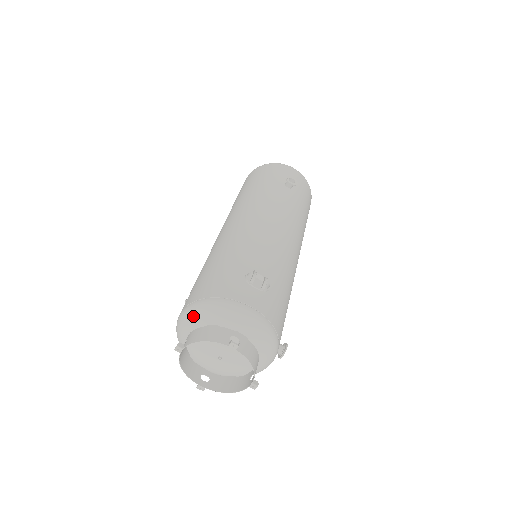
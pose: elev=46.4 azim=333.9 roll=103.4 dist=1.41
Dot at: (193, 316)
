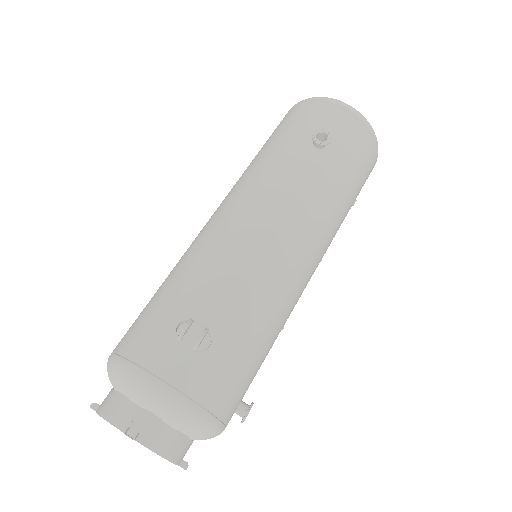
Dot at: (108, 373)
